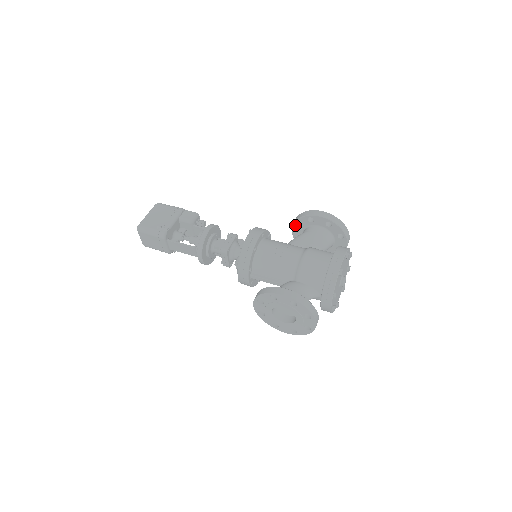
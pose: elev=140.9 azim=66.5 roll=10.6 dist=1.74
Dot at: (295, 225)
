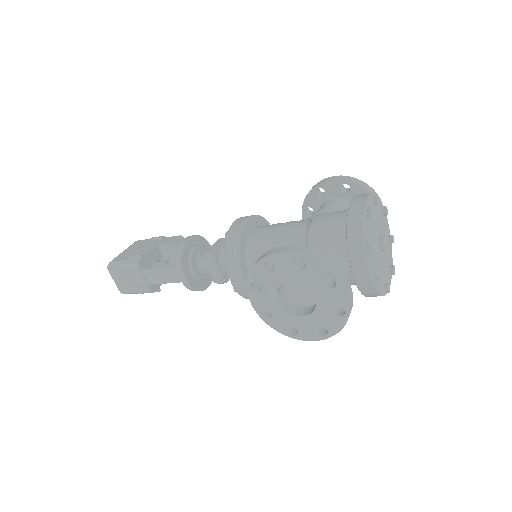
Dot at: (304, 212)
